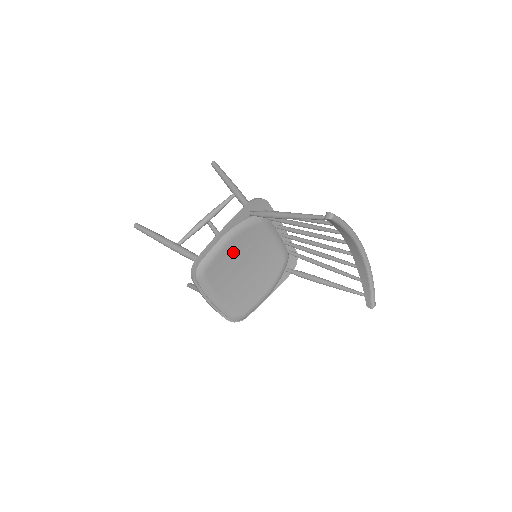
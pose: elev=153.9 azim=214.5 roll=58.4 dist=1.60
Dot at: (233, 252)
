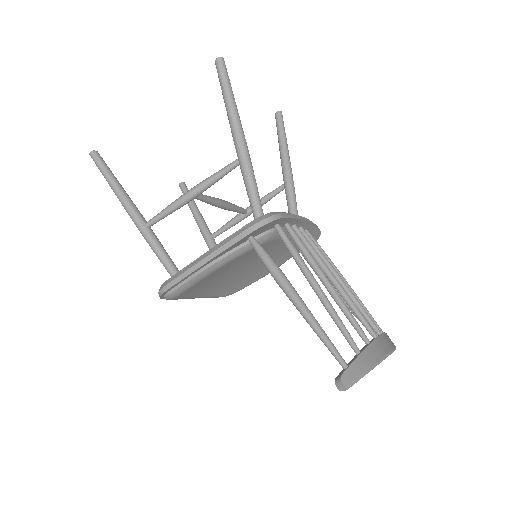
Dot at: (219, 272)
